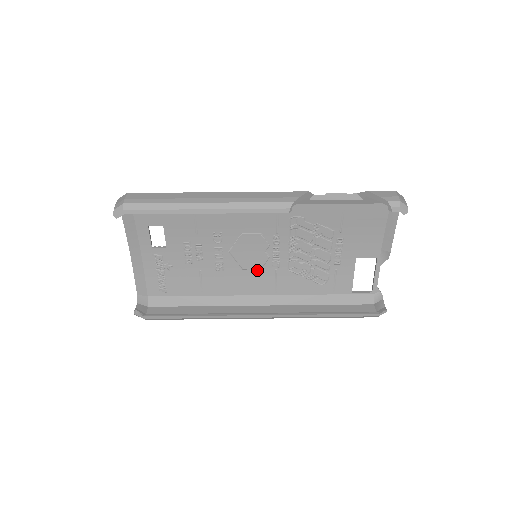
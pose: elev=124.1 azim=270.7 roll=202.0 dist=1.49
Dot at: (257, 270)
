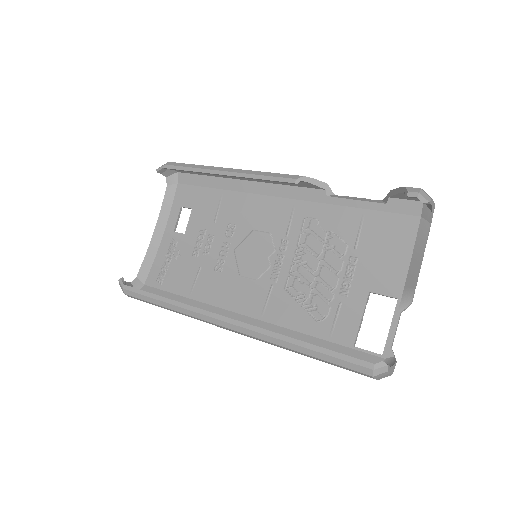
Dot at: (253, 281)
